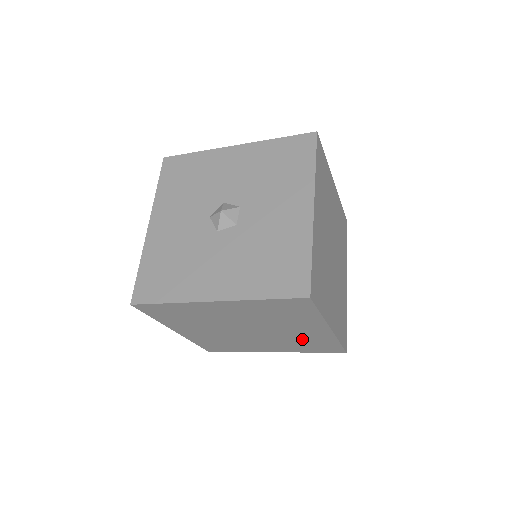
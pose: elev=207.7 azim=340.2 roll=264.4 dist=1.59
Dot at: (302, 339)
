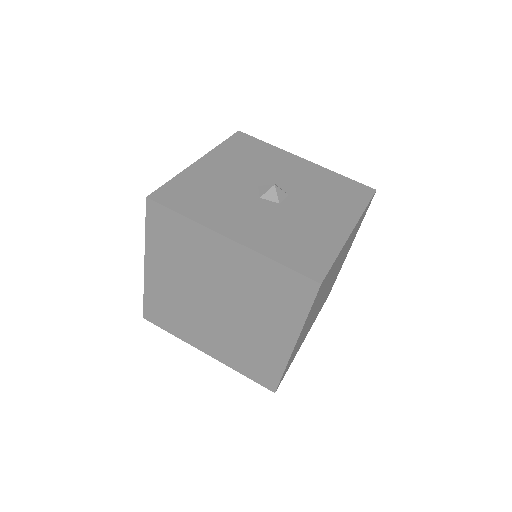
Dot at: (254, 347)
